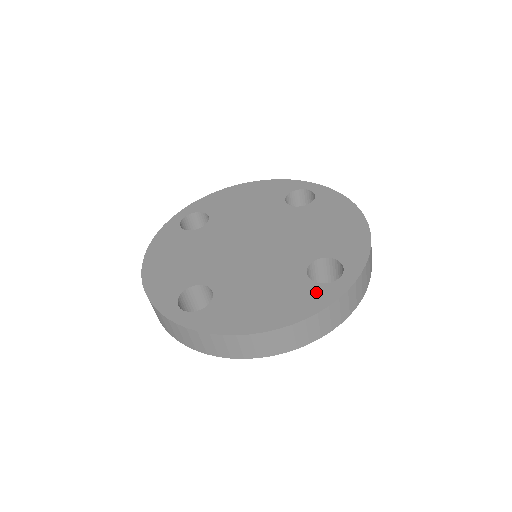
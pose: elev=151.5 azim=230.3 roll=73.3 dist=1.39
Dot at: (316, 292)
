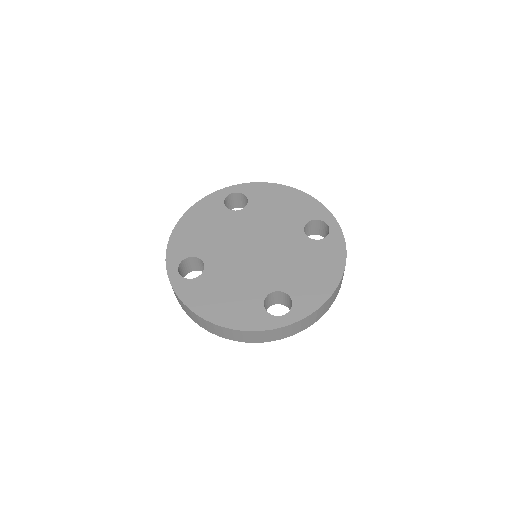
Dot at: (330, 243)
